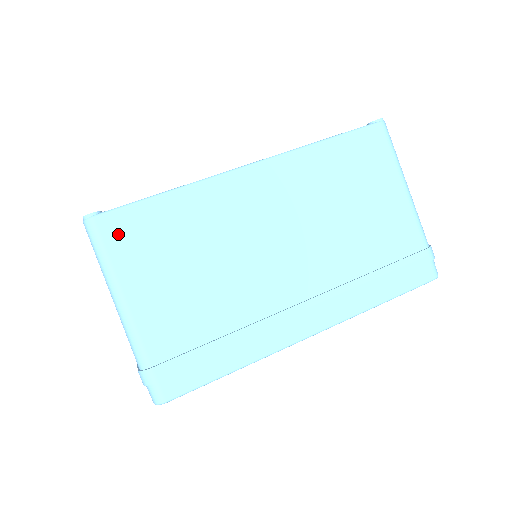
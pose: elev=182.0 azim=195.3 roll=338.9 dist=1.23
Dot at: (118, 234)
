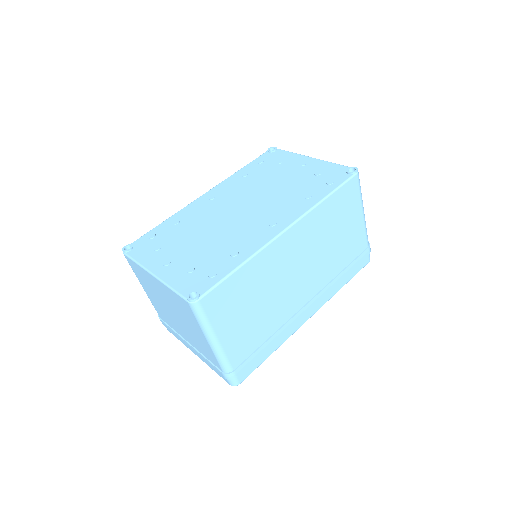
Dot at: (213, 305)
